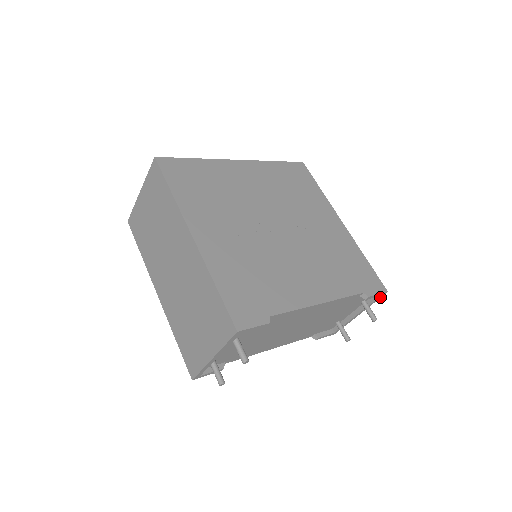
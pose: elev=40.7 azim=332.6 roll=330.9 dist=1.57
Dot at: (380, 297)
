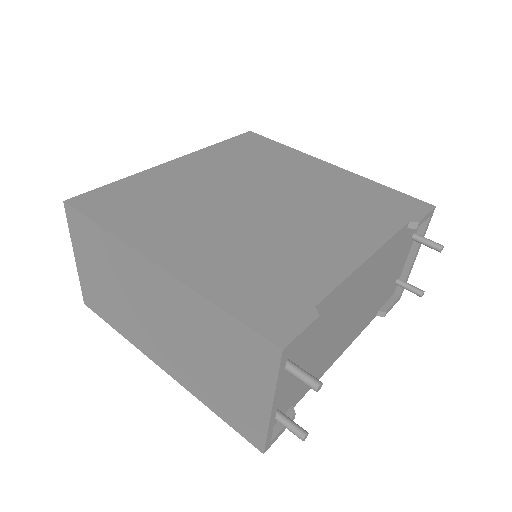
Dot at: (430, 219)
